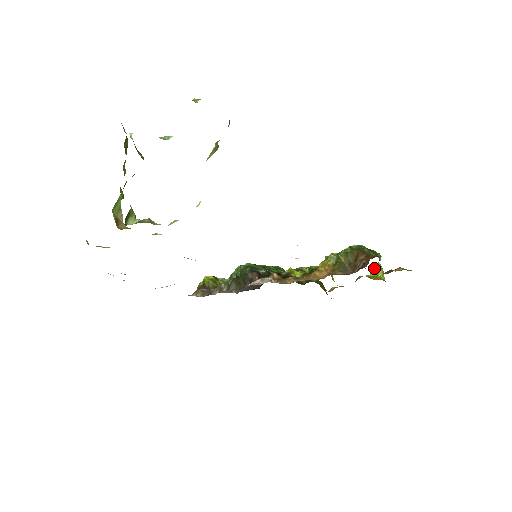
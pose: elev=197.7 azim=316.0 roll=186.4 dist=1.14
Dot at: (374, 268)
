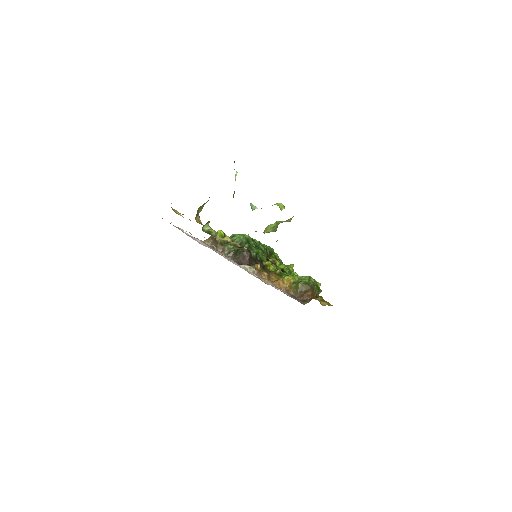
Dot at: occluded
